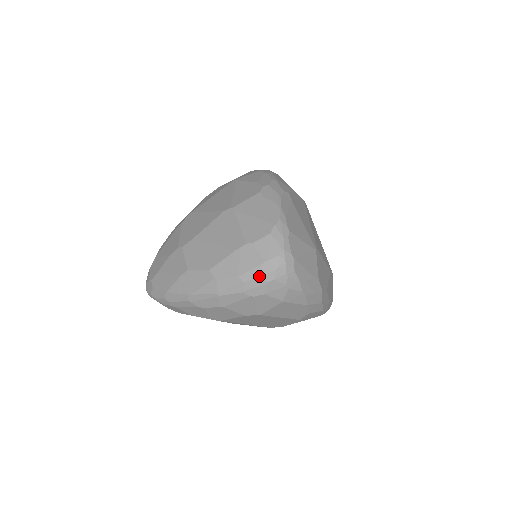
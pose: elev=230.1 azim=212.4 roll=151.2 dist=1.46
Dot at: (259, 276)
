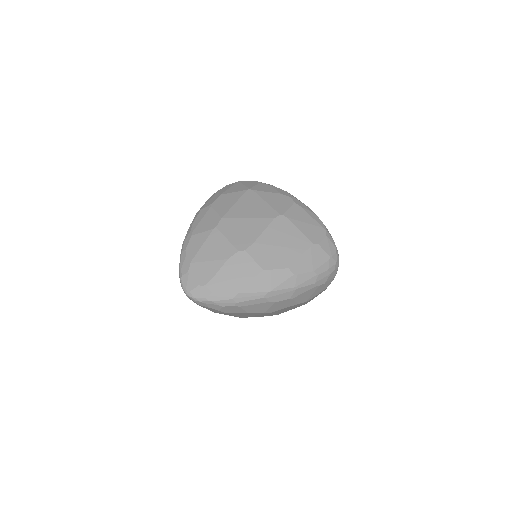
Dot at: (327, 269)
